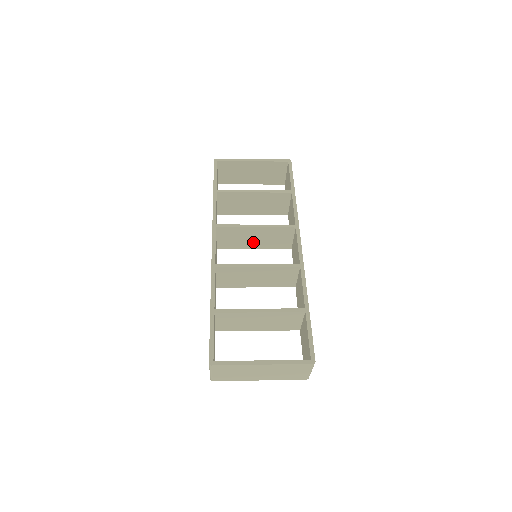
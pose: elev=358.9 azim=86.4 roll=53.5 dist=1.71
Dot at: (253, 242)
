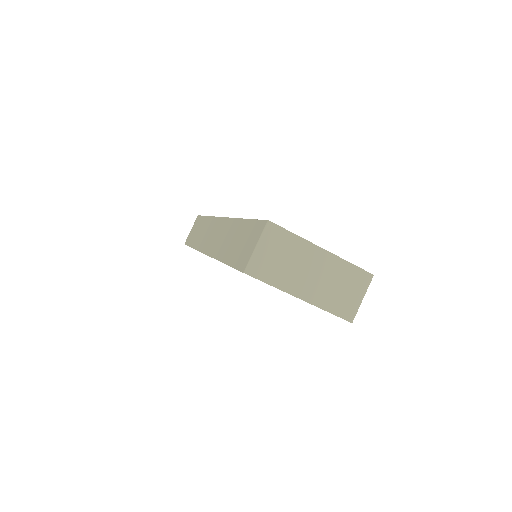
Dot at: occluded
